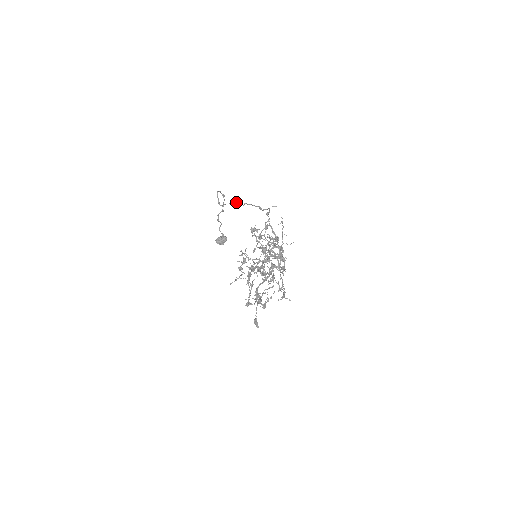
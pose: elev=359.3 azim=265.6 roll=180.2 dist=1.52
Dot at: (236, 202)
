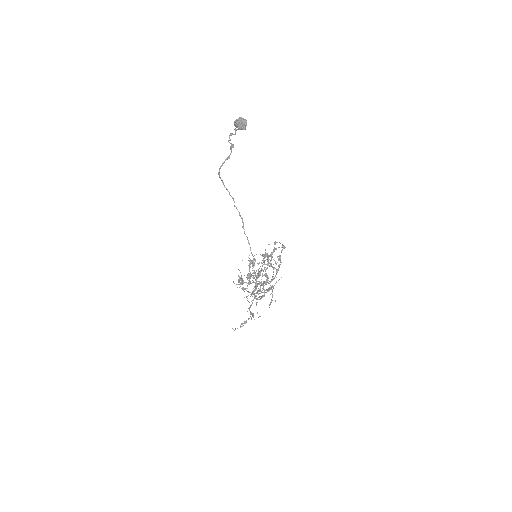
Dot at: occluded
